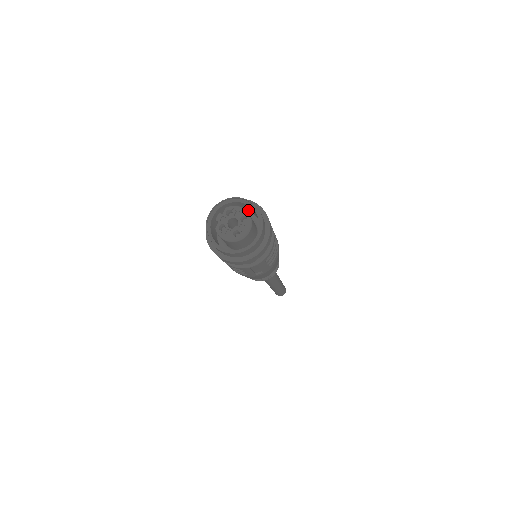
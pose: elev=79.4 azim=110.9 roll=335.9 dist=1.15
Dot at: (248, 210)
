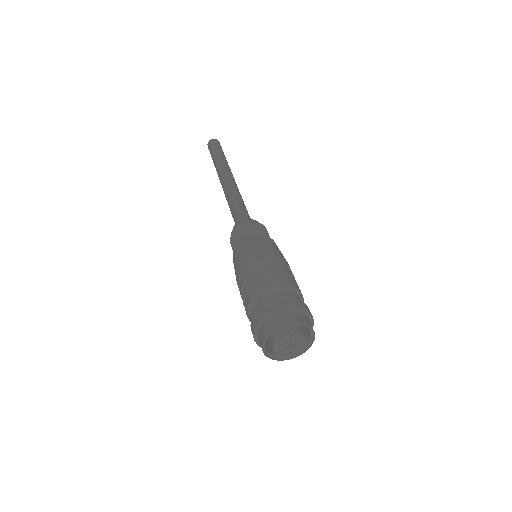
Dot at: occluded
